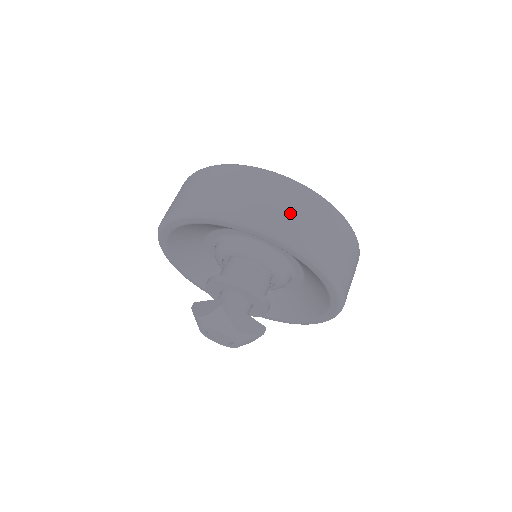
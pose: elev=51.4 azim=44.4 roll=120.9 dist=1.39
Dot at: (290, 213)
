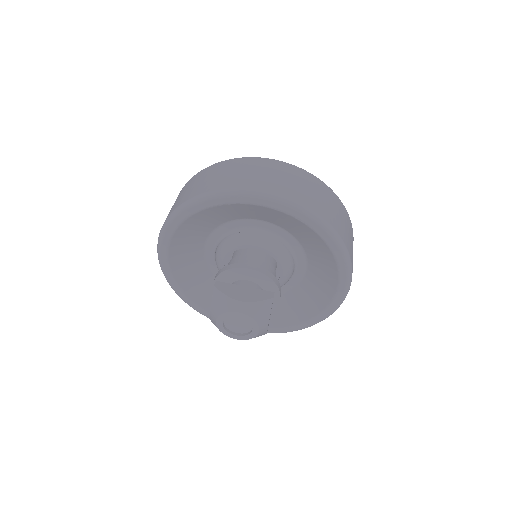
Dot at: (223, 176)
